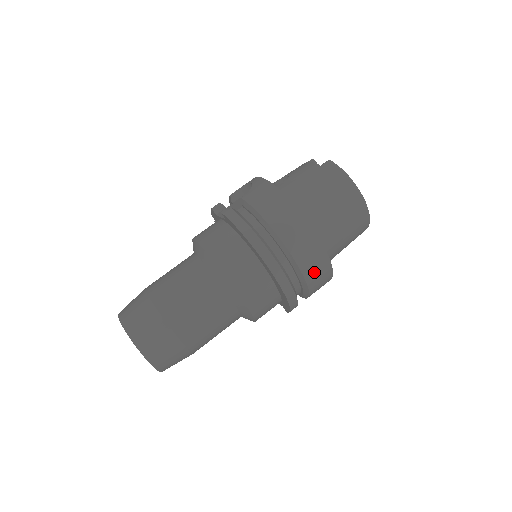
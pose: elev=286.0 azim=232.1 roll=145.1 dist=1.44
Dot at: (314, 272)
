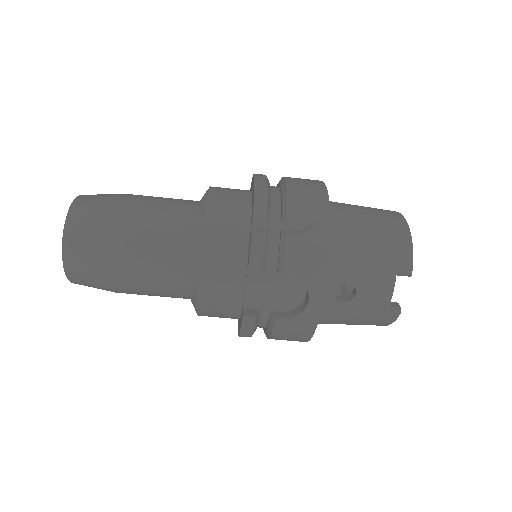
Dot at: occluded
